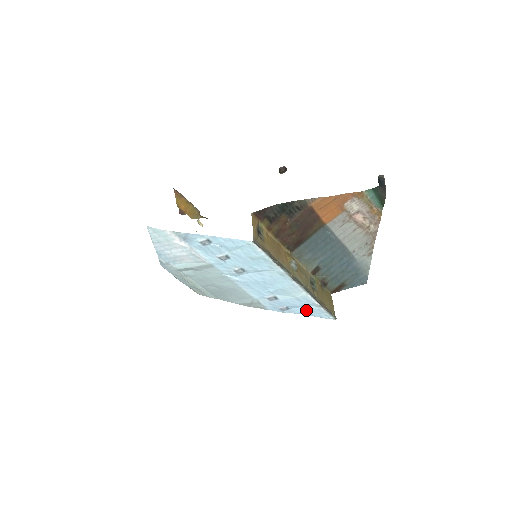
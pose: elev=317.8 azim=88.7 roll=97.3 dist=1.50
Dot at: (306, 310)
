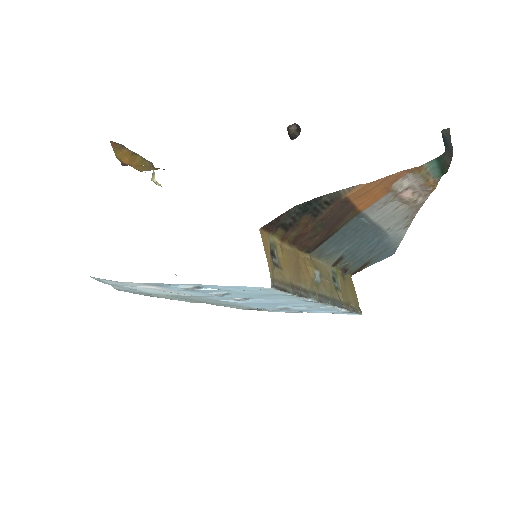
Dot at: (325, 311)
